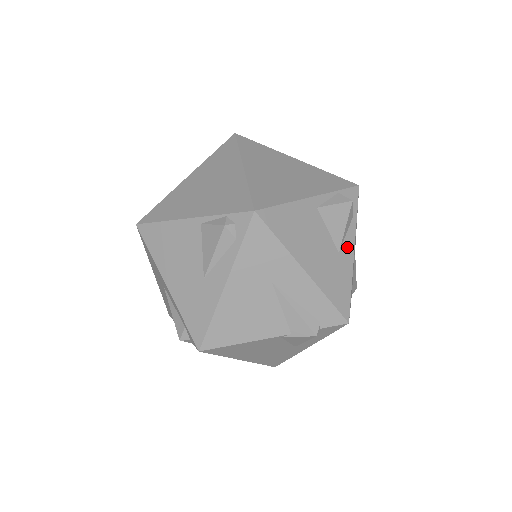
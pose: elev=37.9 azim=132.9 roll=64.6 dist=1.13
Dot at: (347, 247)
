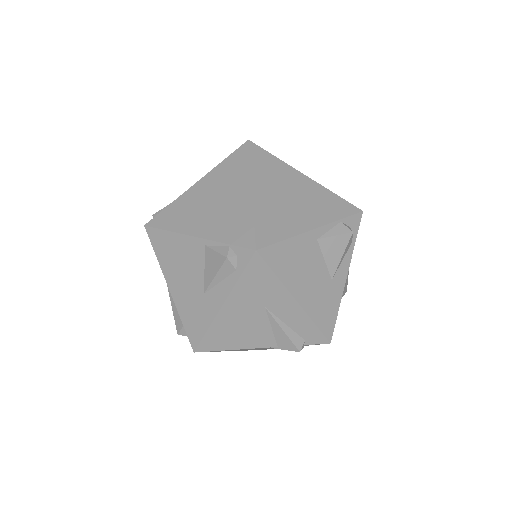
Dot at: (341, 274)
